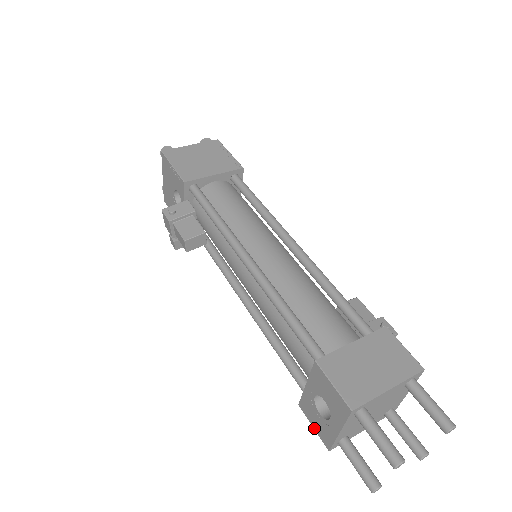
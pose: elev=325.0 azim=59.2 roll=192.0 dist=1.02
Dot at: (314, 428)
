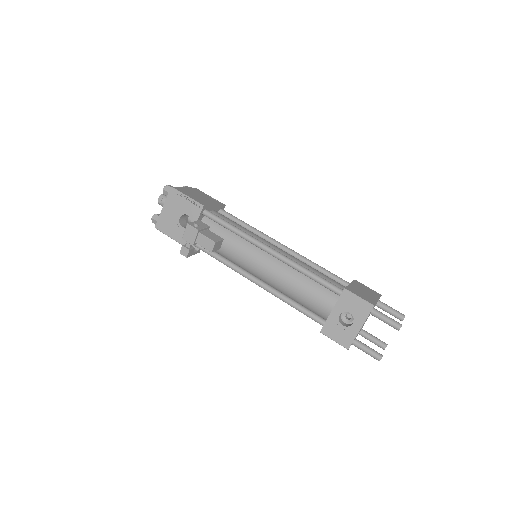
Dot at: (335, 340)
